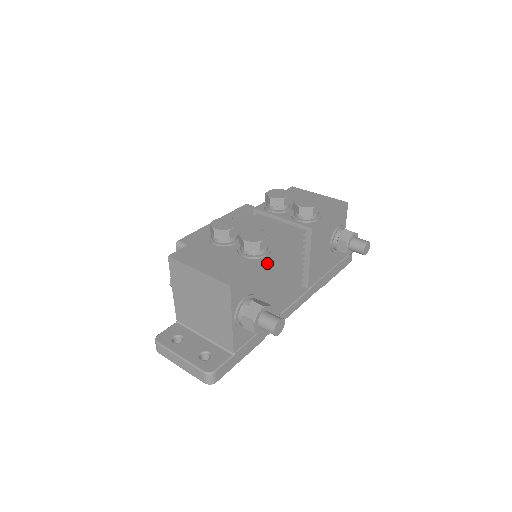
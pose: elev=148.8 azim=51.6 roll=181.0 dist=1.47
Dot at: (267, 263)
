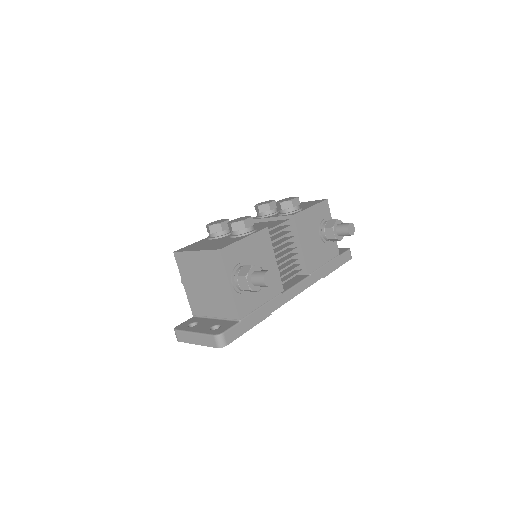
Dot at: (253, 237)
